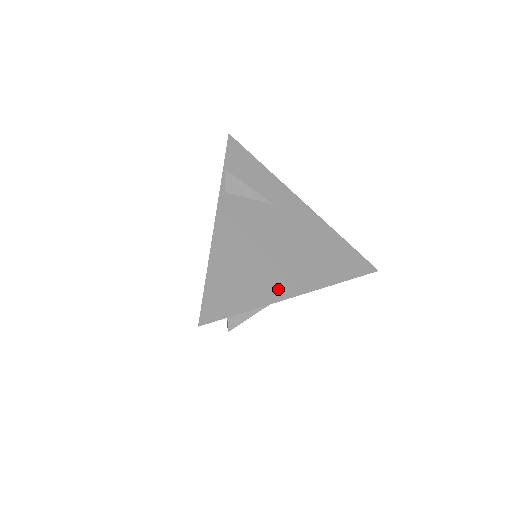
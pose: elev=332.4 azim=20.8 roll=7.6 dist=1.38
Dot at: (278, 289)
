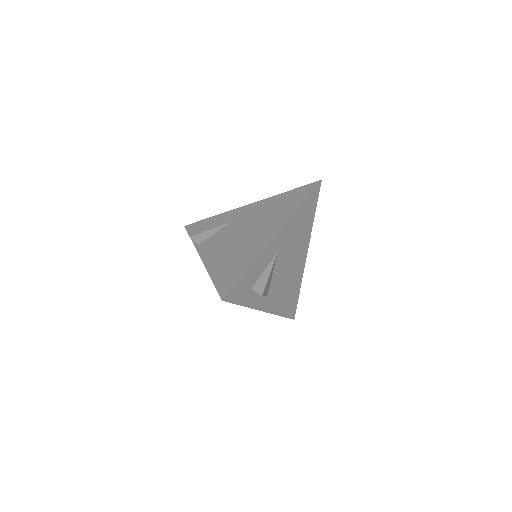
Dot at: (260, 246)
